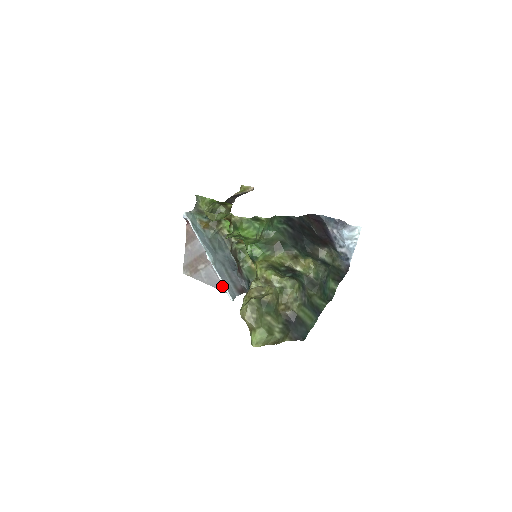
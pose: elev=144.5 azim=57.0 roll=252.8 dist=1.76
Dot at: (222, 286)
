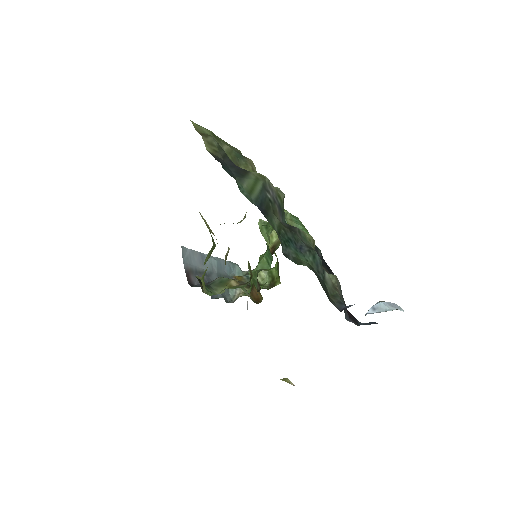
Dot at: occluded
